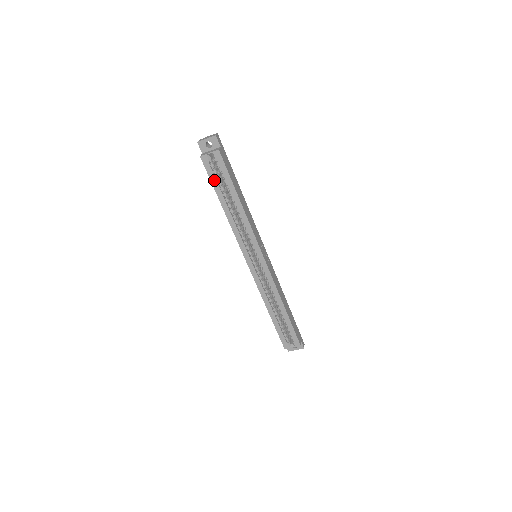
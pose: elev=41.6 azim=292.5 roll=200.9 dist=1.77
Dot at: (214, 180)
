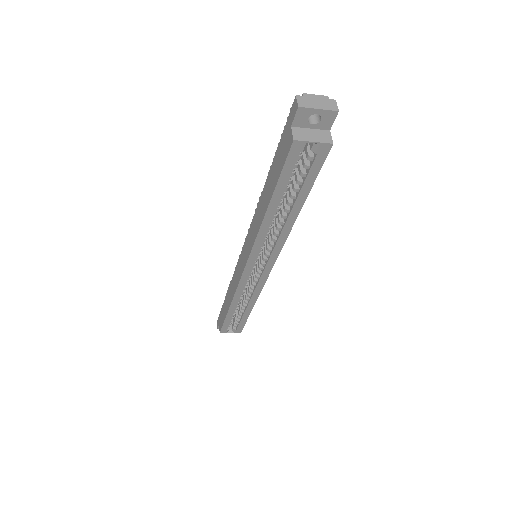
Dot at: (286, 177)
